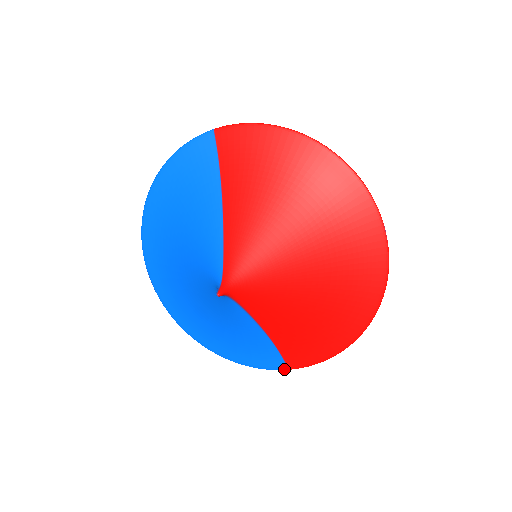
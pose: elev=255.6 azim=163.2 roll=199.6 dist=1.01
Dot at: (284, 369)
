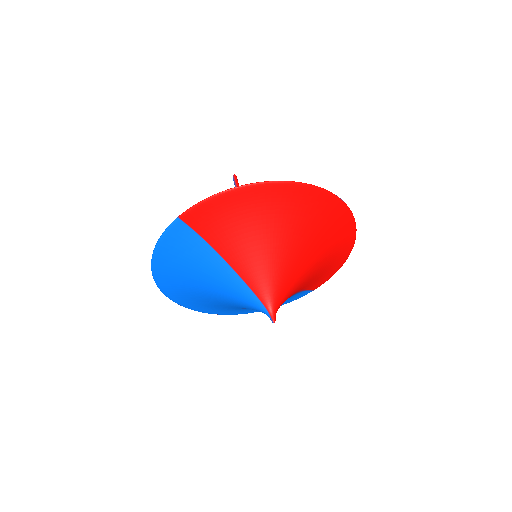
Dot at: occluded
